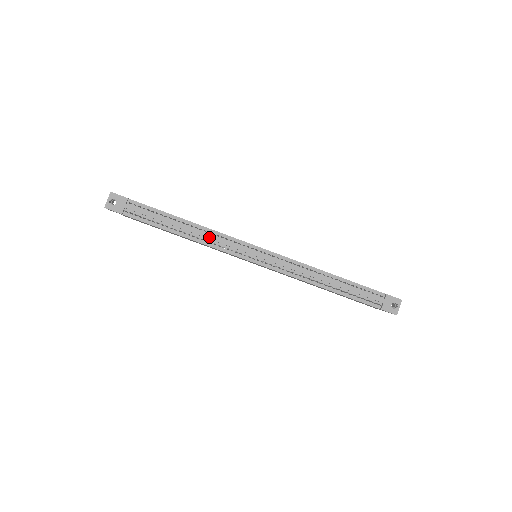
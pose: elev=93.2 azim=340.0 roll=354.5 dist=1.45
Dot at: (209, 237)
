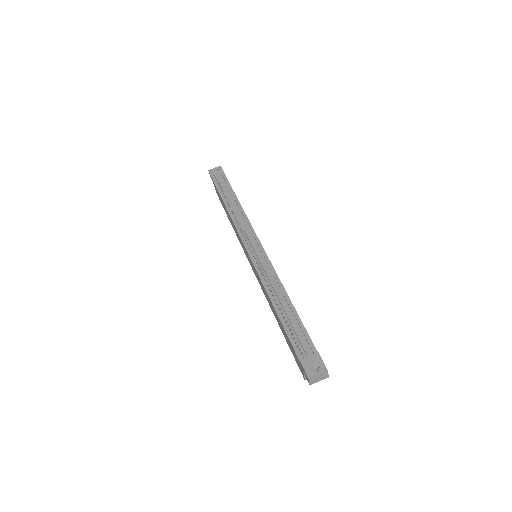
Dot at: (240, 217)
